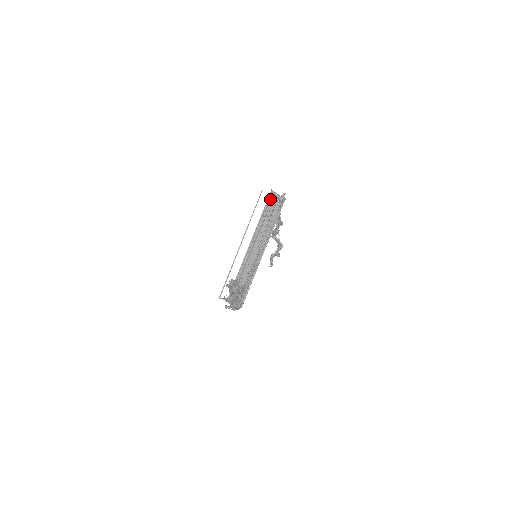
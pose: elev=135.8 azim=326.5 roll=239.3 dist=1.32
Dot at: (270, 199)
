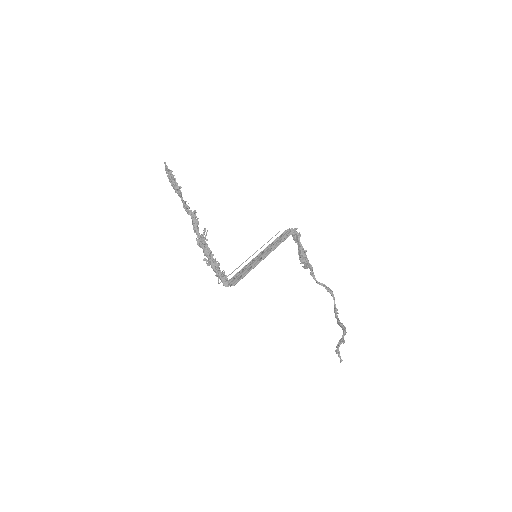
Dot at: occluded
